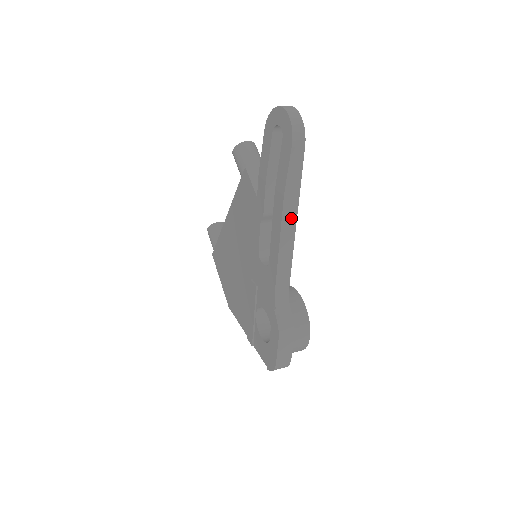
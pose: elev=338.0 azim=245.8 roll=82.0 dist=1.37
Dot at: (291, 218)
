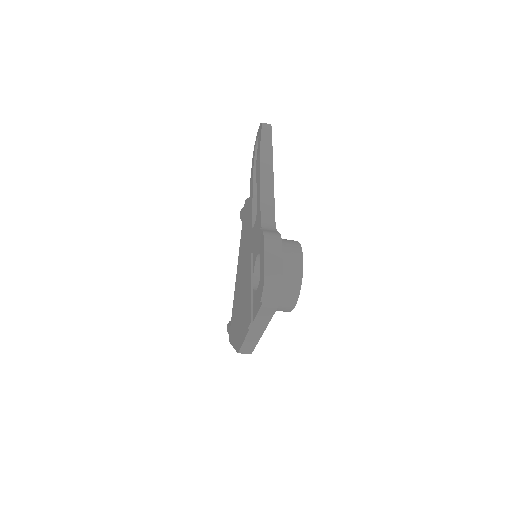
Dot at: (268, 167)
